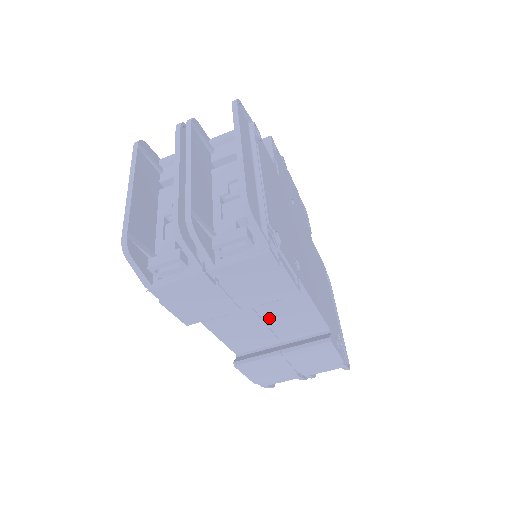
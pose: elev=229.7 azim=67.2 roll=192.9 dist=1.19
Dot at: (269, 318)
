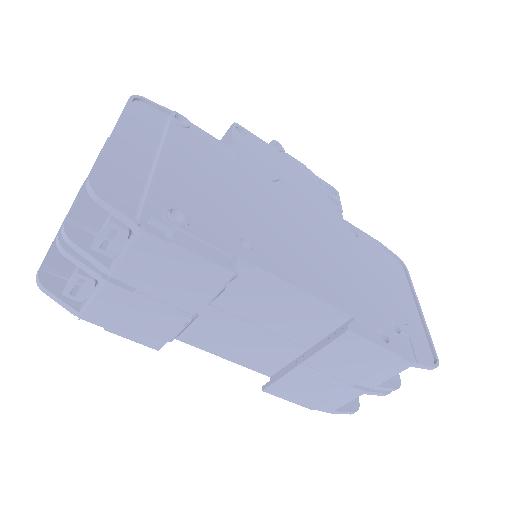
Dot at: (259, 320)
